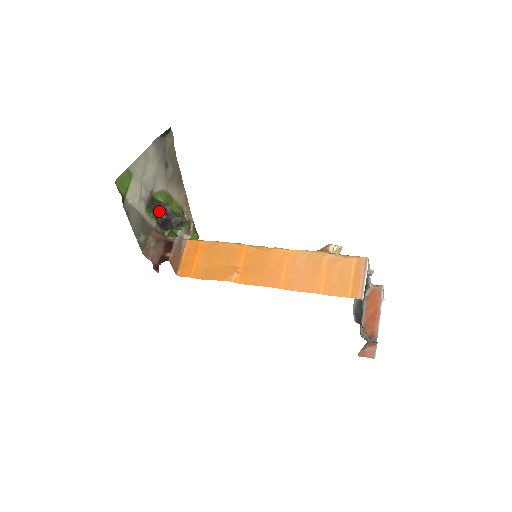
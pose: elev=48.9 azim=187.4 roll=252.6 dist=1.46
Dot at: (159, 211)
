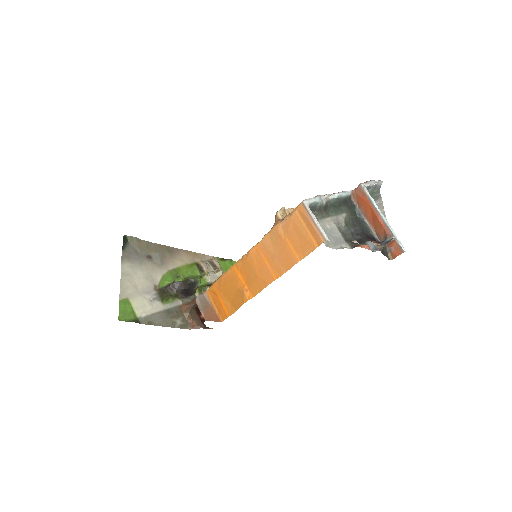
Dot at: (174, 291)
